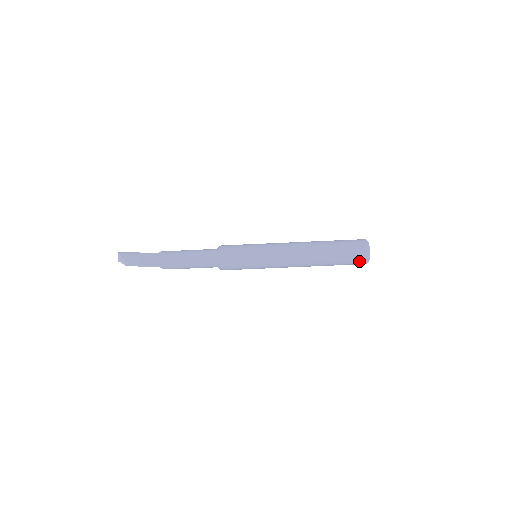
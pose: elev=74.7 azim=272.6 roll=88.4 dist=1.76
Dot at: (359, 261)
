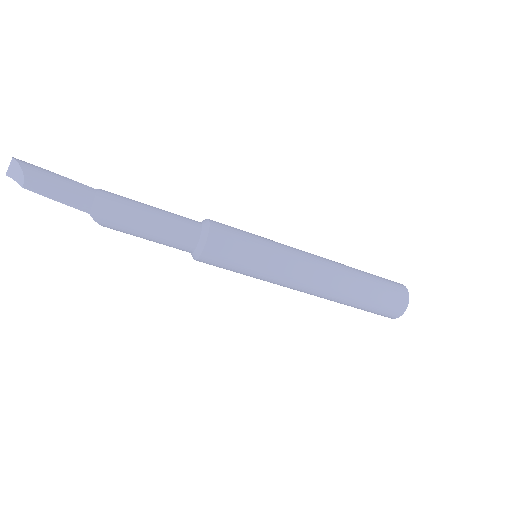
Dot at: (391, 312)
